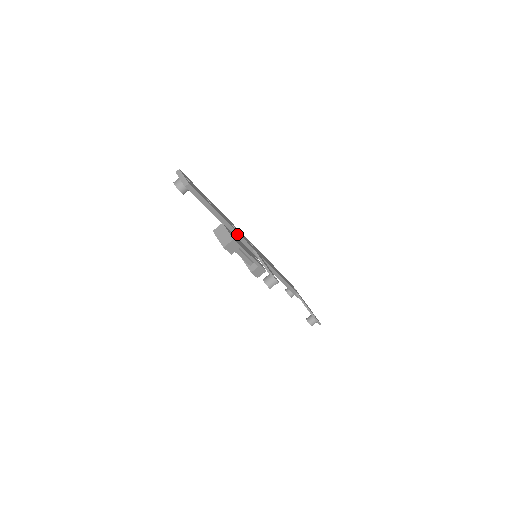
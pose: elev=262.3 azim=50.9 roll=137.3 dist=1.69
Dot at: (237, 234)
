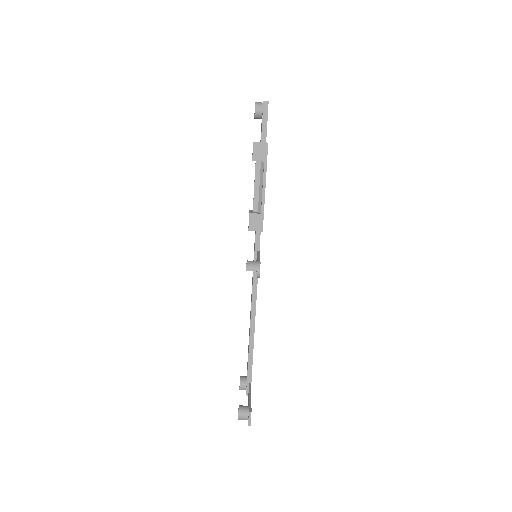
Dot at: occluded
